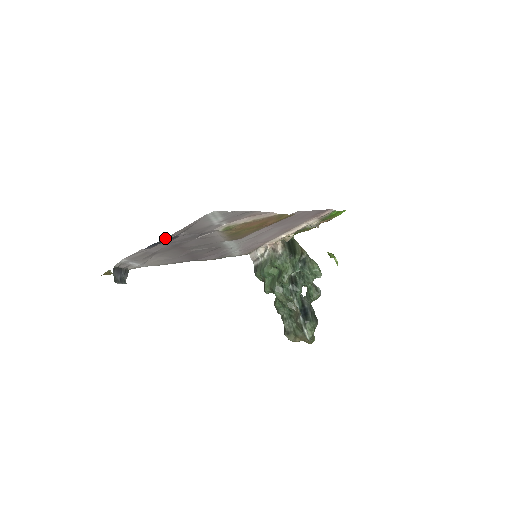
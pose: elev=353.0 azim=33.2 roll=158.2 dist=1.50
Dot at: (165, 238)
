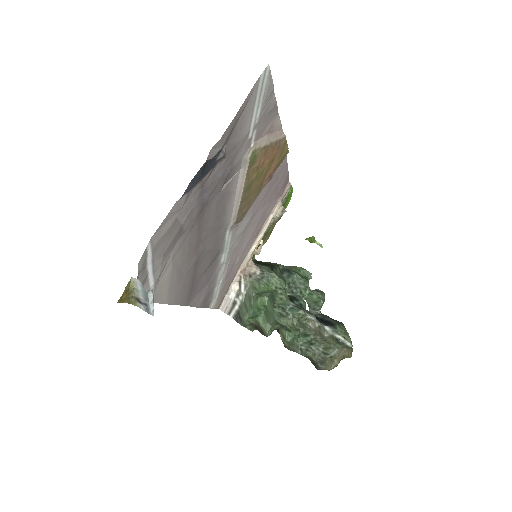
Dot at: (210, 155)
